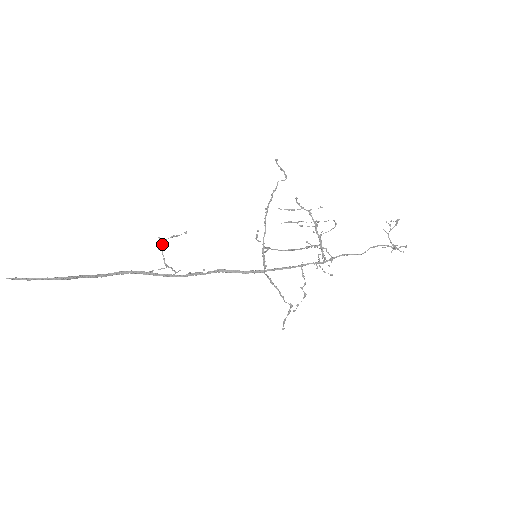
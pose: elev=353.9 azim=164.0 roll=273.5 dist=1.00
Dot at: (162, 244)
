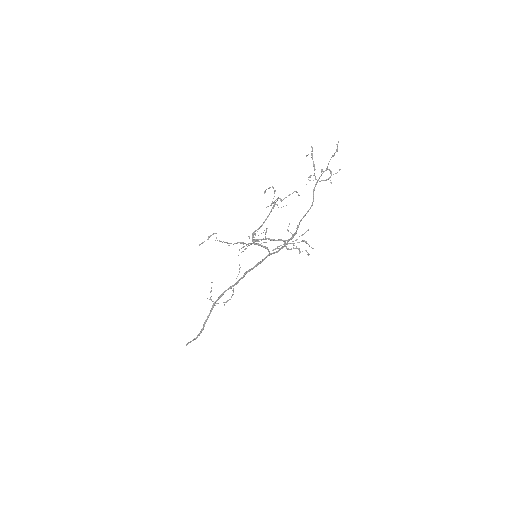
Dot at: occluded
